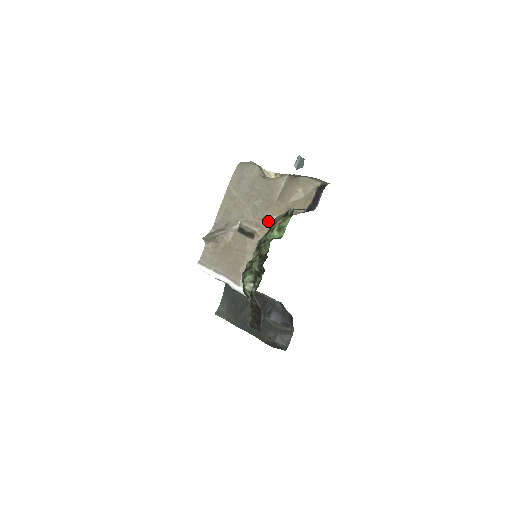
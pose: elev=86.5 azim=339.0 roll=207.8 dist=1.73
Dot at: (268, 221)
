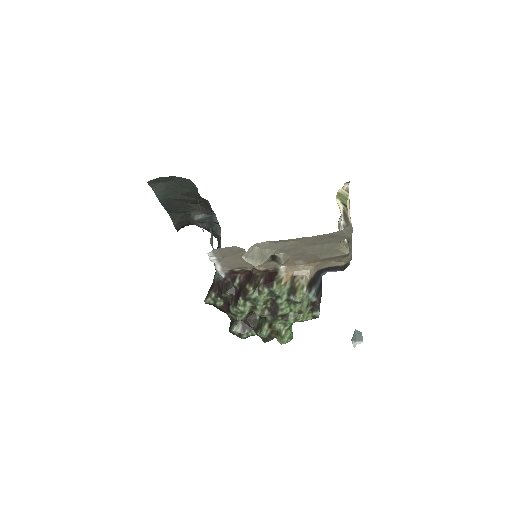
Dot at: (296, 261)
